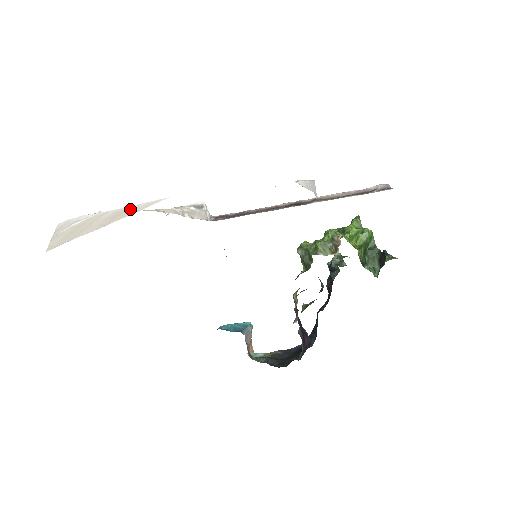
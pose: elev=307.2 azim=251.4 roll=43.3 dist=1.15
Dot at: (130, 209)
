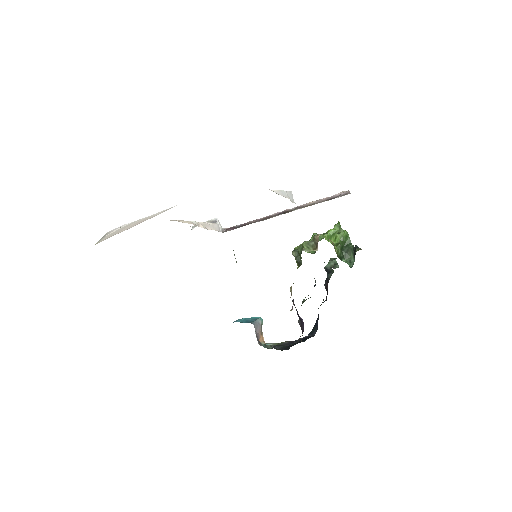
Dot at: (153, 215)
